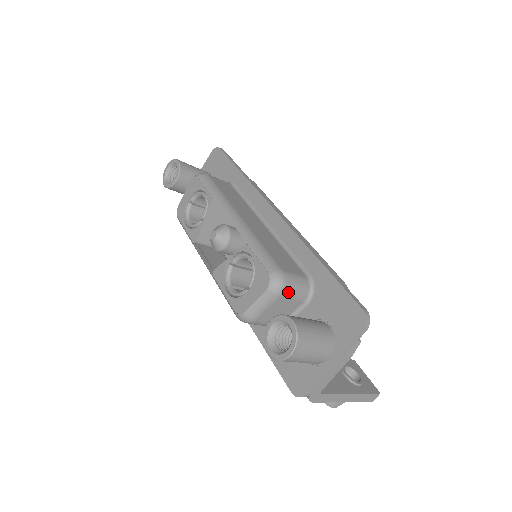
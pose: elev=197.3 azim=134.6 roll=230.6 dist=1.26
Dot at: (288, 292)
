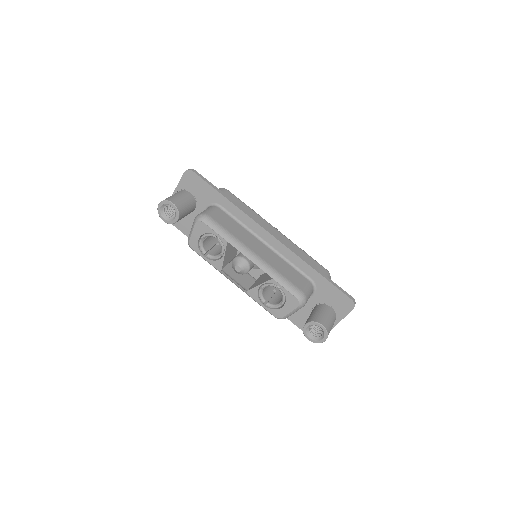
Dot at: occluded
